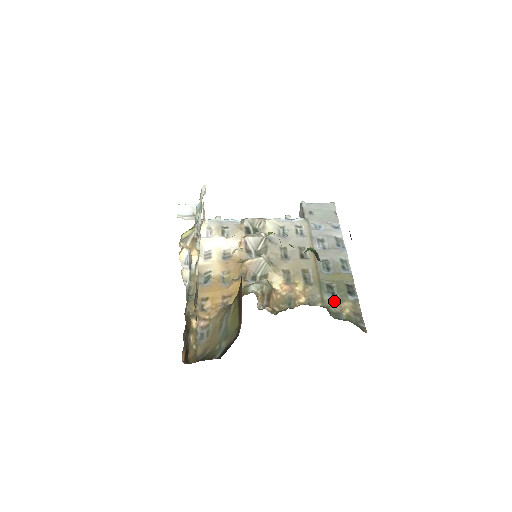
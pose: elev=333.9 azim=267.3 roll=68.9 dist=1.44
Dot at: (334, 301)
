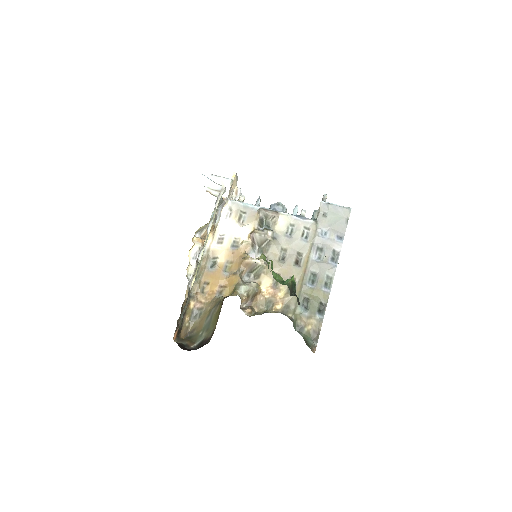
Dot at: (303, 315)
